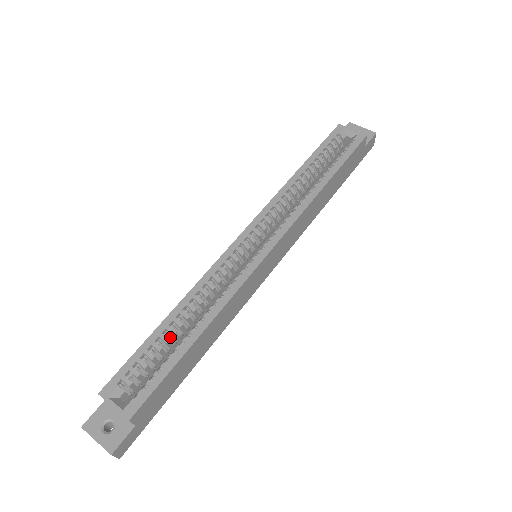
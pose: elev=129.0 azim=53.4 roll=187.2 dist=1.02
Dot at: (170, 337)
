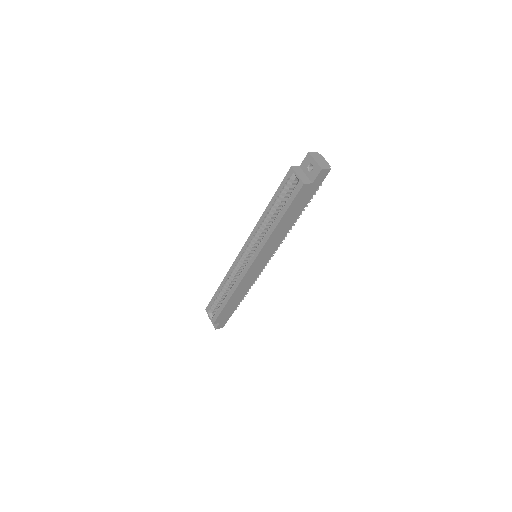
Dot at: (224, 293)
